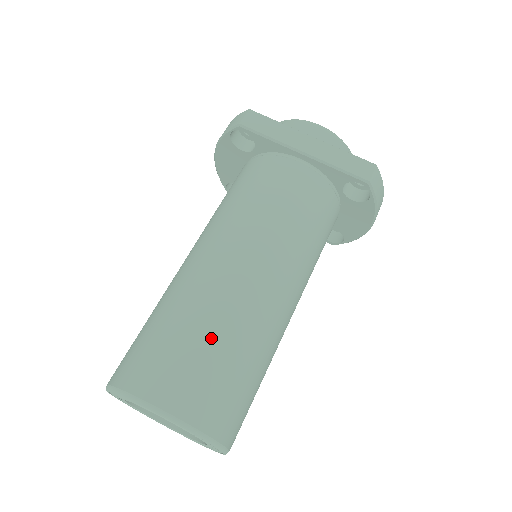
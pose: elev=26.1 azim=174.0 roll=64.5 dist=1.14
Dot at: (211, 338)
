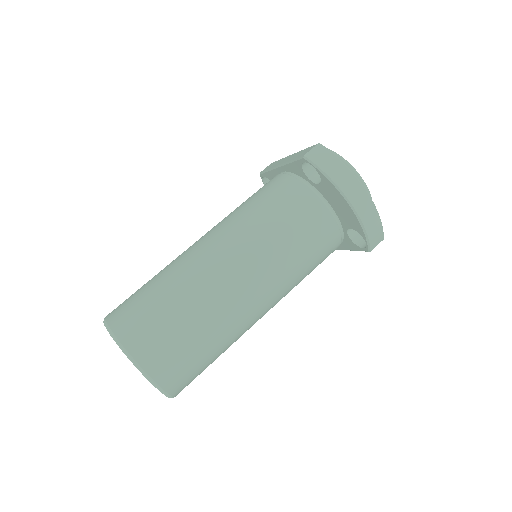
Dot at: (152, 280)
